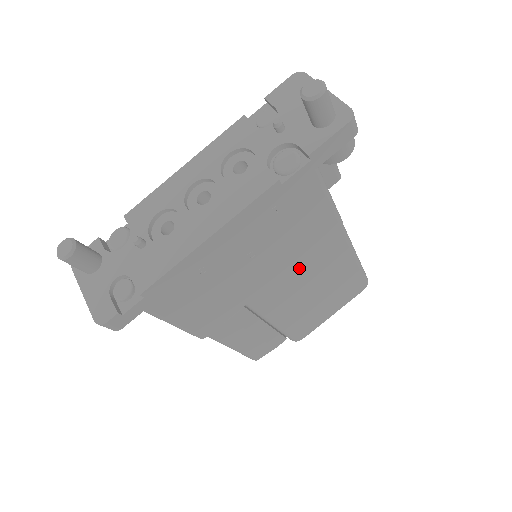
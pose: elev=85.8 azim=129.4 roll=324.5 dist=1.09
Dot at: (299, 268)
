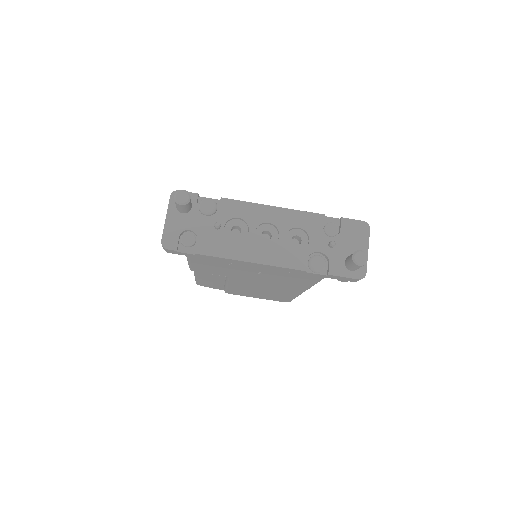
Dot at: (269, 284)
